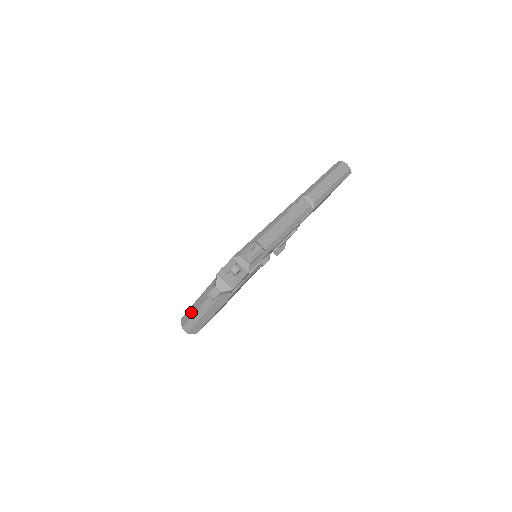
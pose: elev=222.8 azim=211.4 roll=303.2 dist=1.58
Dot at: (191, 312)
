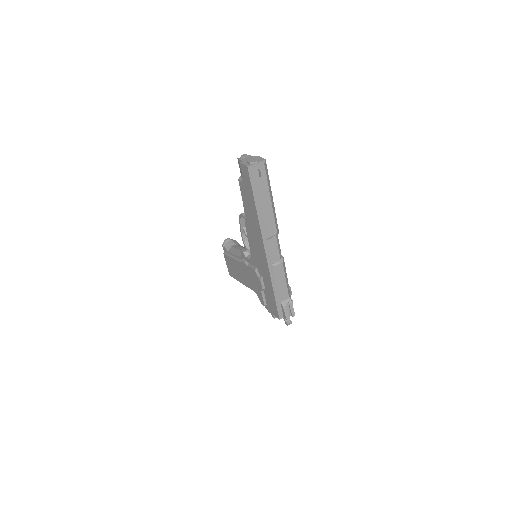
Dot at: occluded
